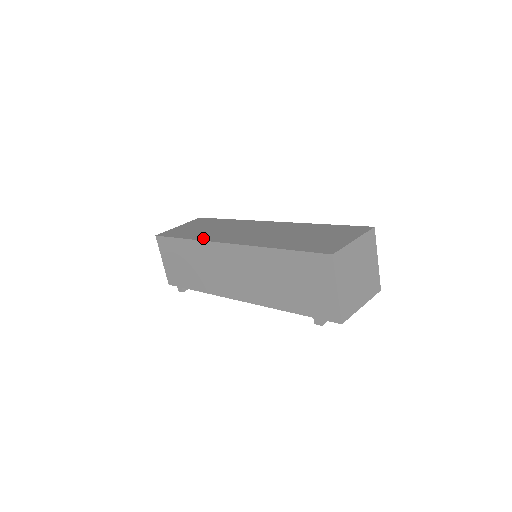
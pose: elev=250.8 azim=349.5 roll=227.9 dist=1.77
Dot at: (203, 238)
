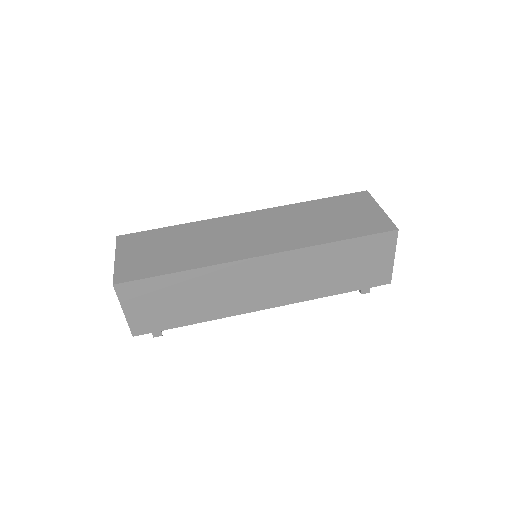
Dot at: (210, 261)
